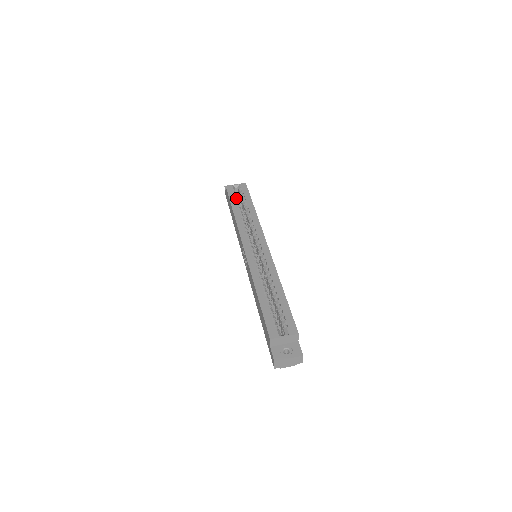
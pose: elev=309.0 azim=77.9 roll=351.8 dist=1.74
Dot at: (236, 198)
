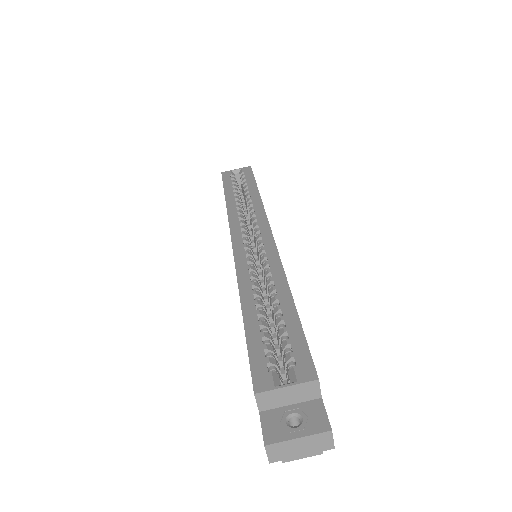
Dot at: (234, 184)
